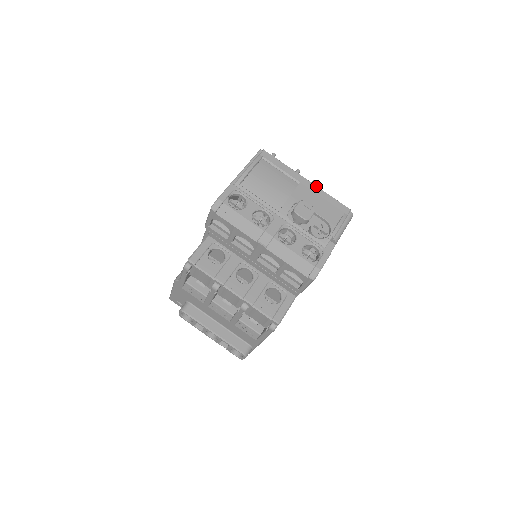
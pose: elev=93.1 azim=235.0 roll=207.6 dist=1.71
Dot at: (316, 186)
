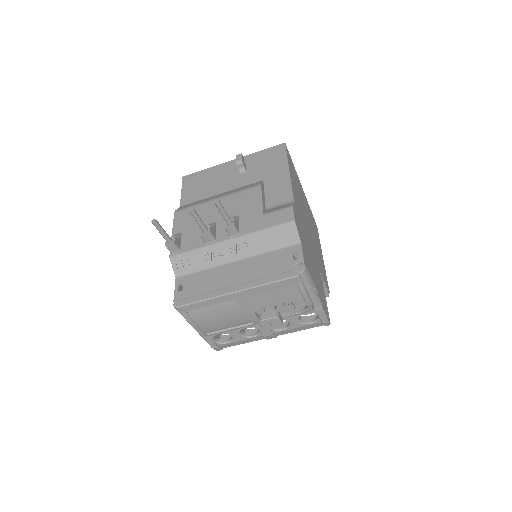
Dot at: (248, 290)
